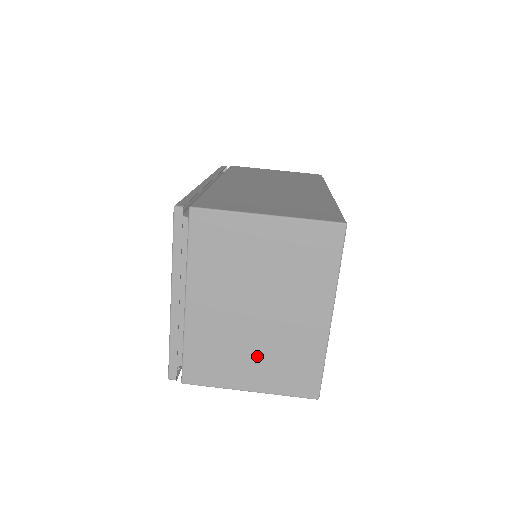
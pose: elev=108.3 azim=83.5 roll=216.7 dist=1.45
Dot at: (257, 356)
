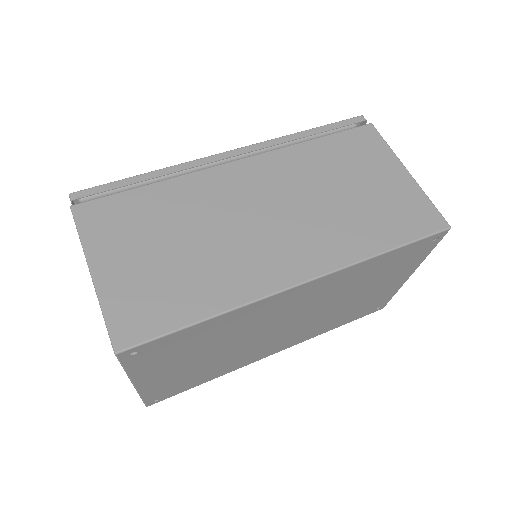
Dot at: occluded
